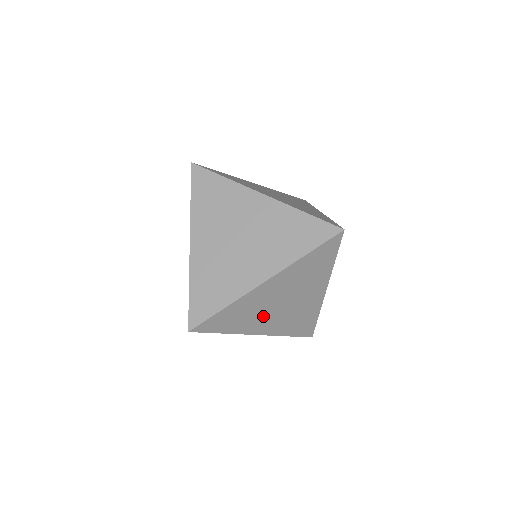
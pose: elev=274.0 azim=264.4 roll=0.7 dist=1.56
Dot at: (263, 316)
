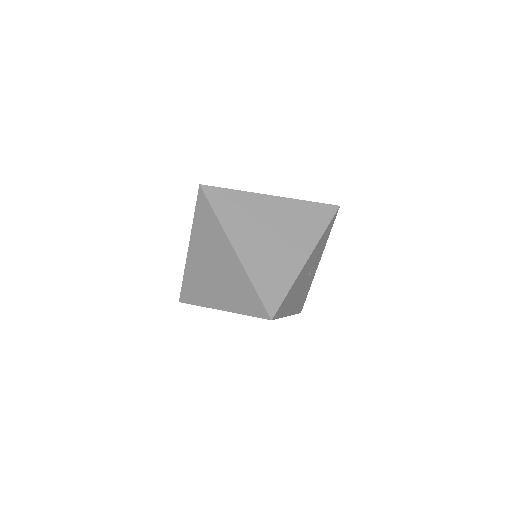
Dot at: (251, 231)
